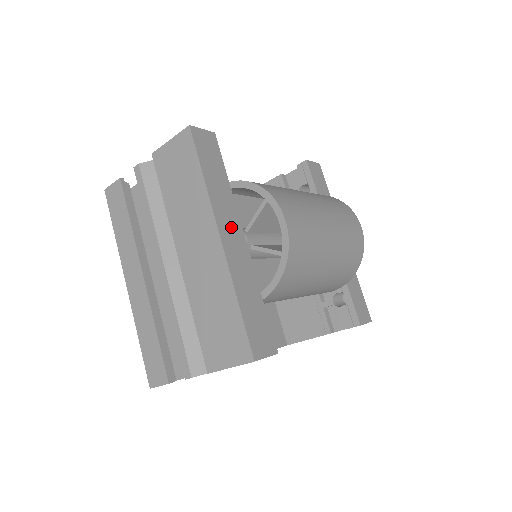
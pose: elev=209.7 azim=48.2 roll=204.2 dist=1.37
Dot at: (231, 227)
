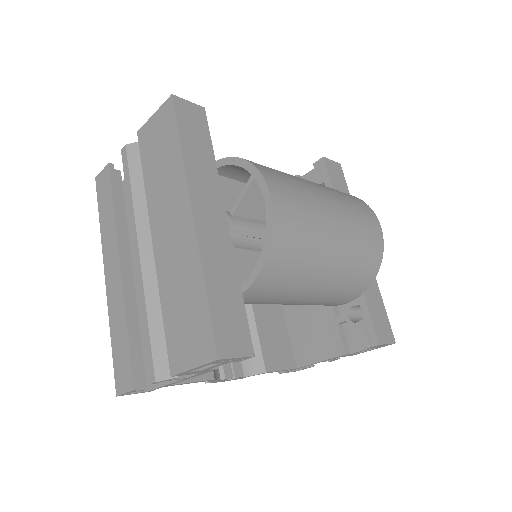
Dot at: (210, 205)
